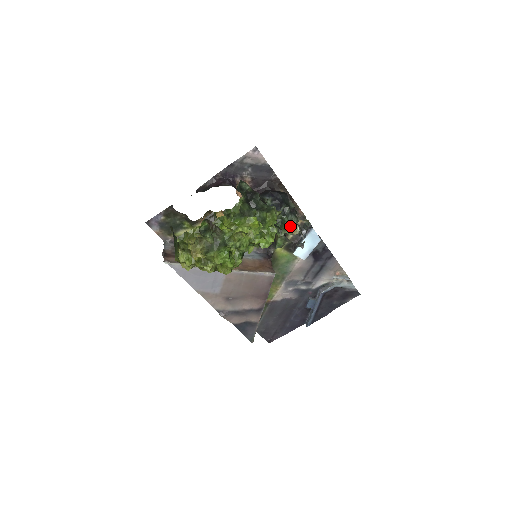
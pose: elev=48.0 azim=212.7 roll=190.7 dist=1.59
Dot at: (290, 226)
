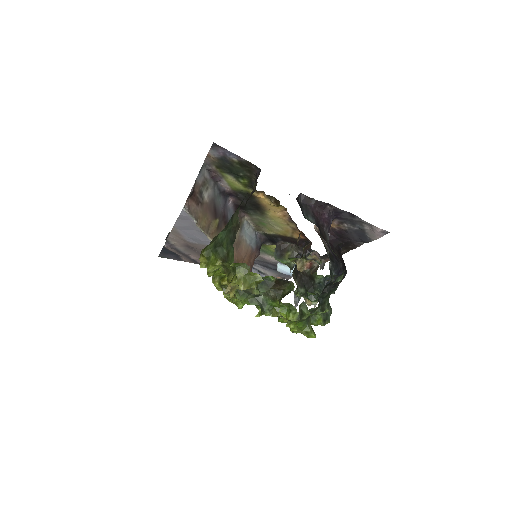
Dot at: occluded
